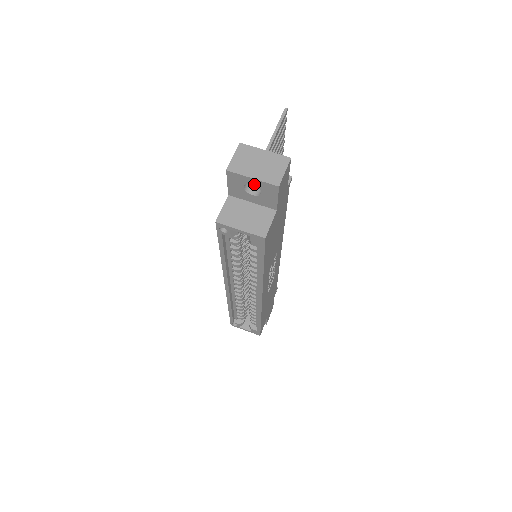
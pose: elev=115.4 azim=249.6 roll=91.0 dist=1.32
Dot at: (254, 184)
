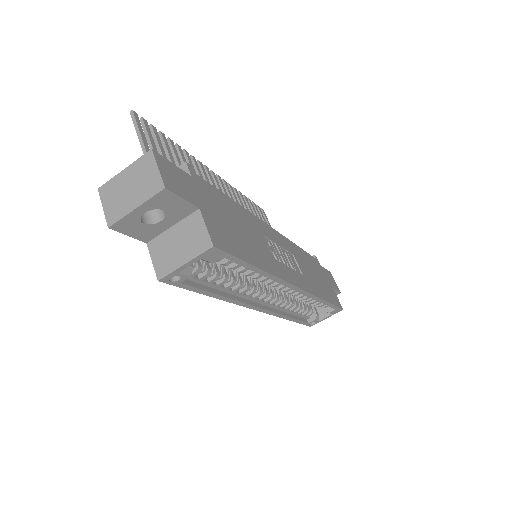
Dot at: (146, 211)
